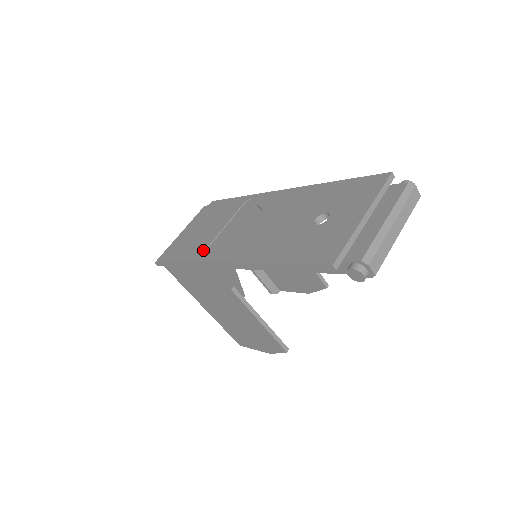
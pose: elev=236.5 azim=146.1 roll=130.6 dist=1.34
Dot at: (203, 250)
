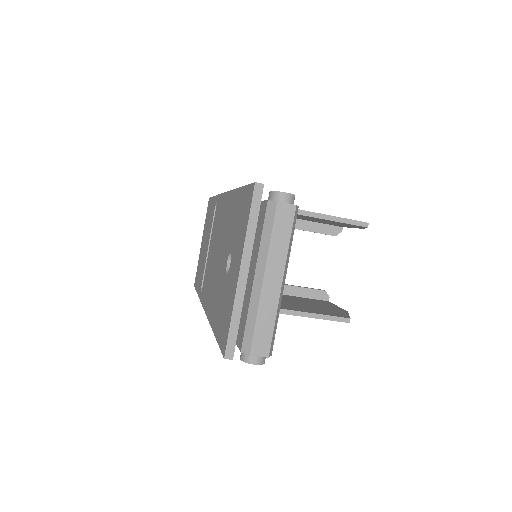
Dot at: (201, 283)
